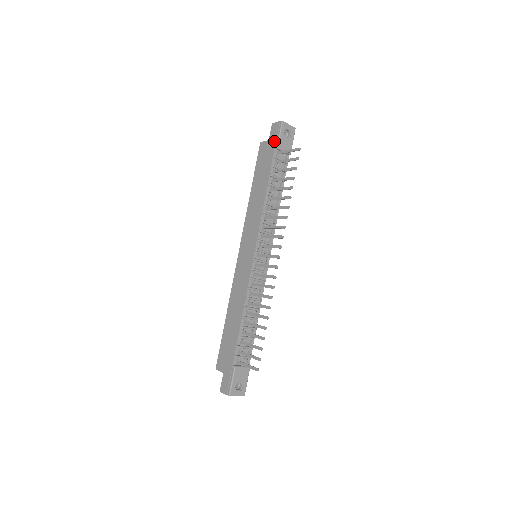
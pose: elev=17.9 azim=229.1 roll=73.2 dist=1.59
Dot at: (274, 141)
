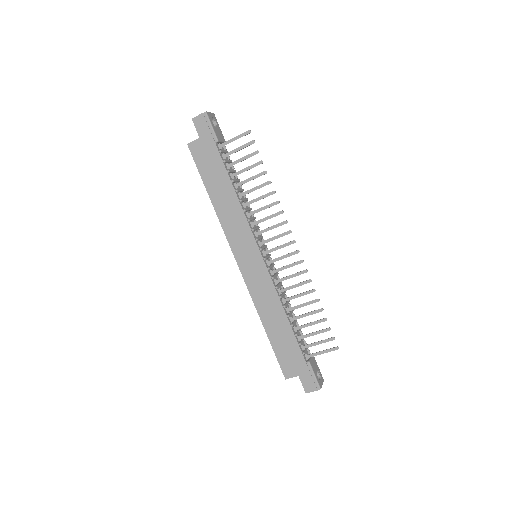
Dot at: (209, 136)
